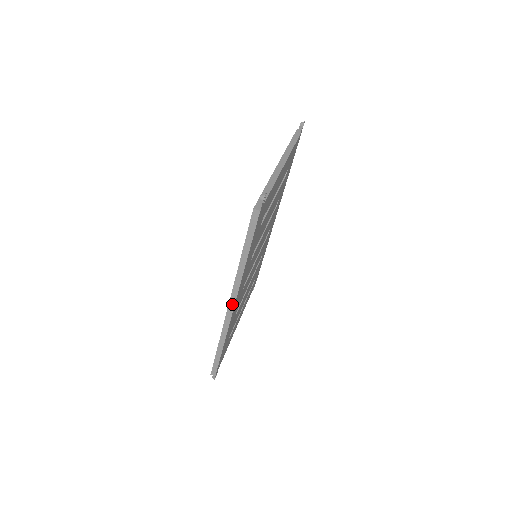
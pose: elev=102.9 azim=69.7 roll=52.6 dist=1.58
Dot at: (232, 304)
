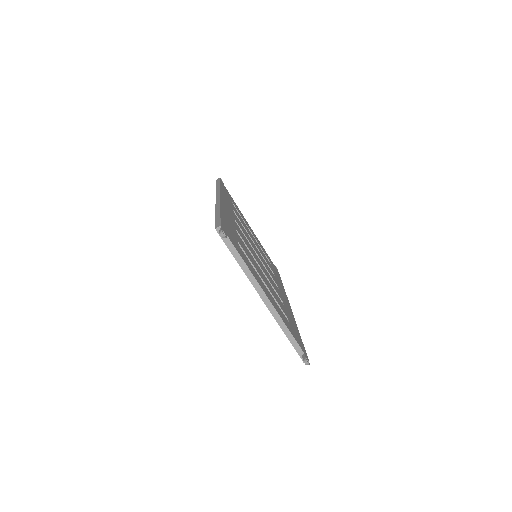
Dot at: occluded
